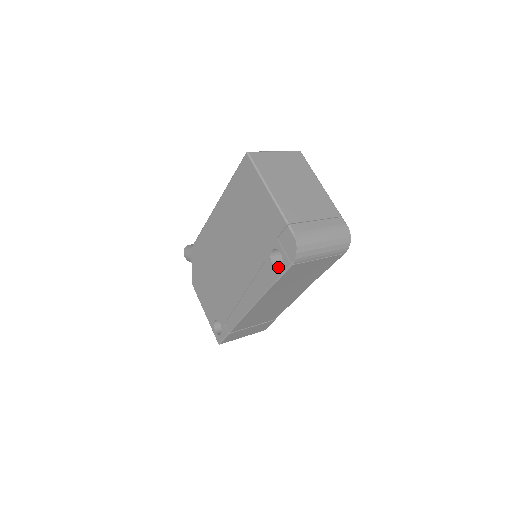
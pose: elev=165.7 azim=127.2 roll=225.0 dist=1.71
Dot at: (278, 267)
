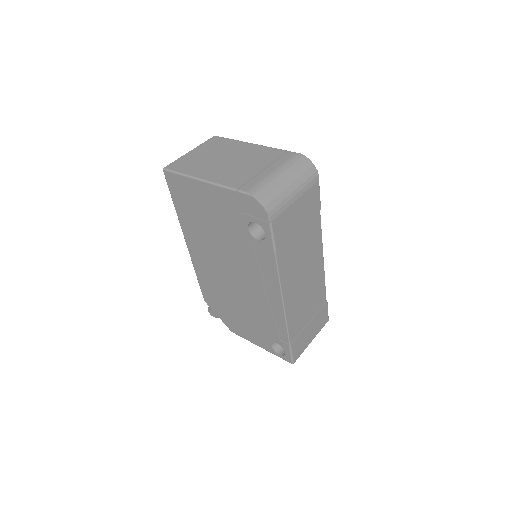
Dot at: (265, 238)
